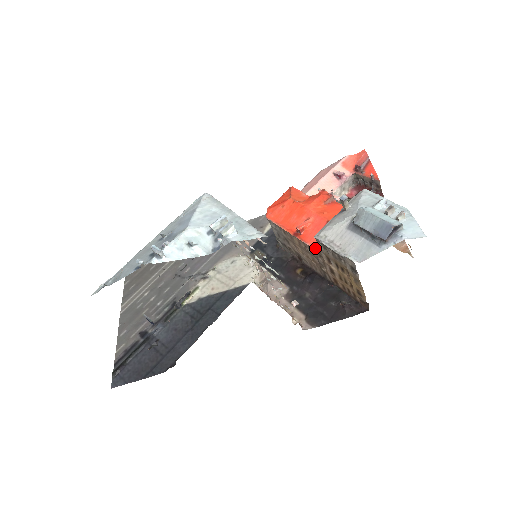
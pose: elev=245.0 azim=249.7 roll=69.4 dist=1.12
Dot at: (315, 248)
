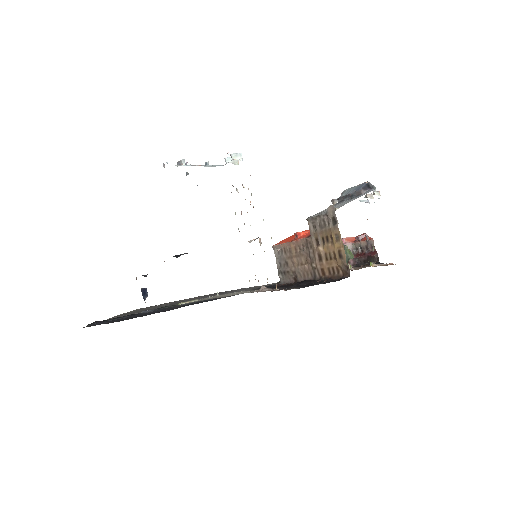
Dot at: (307, 237)
